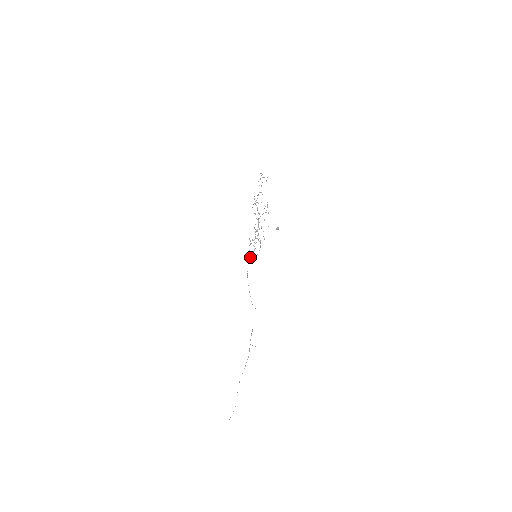
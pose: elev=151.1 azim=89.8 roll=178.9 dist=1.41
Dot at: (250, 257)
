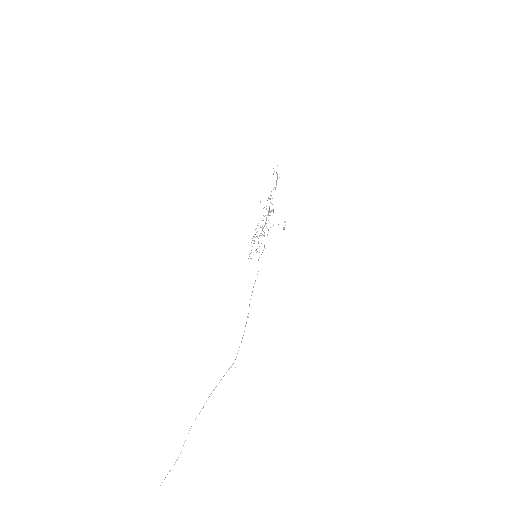
Dot at: occluded
